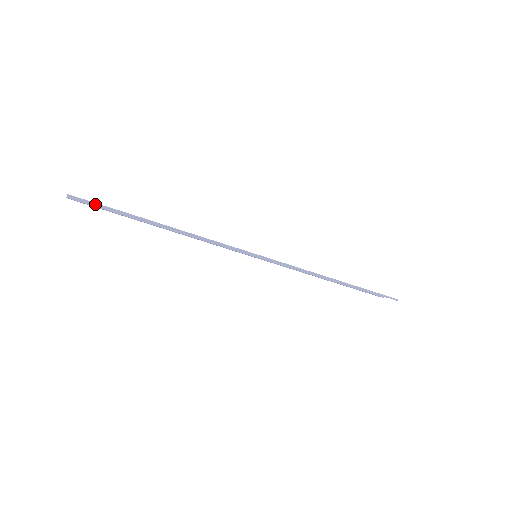
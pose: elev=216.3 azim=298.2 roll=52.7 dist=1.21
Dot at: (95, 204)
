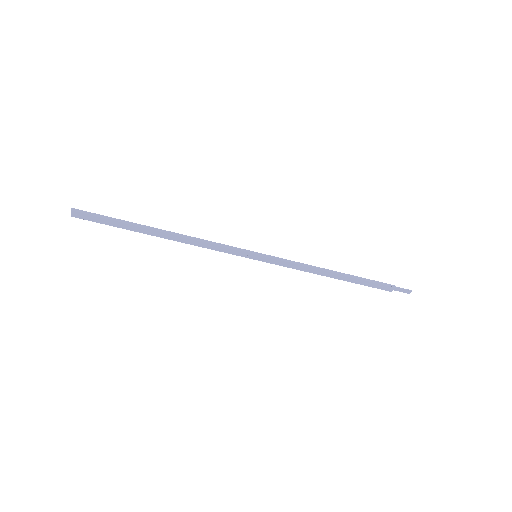
Dot at: (97, 215)
